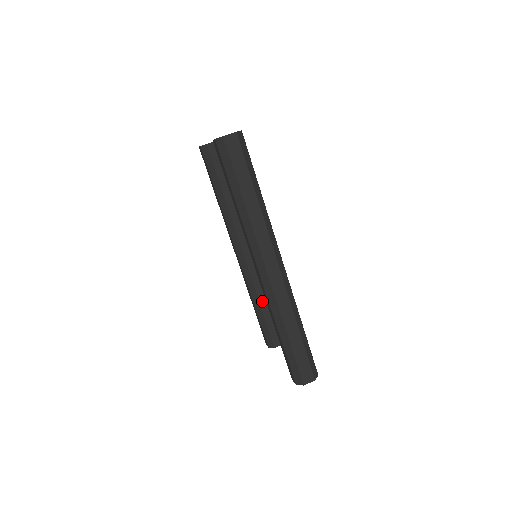
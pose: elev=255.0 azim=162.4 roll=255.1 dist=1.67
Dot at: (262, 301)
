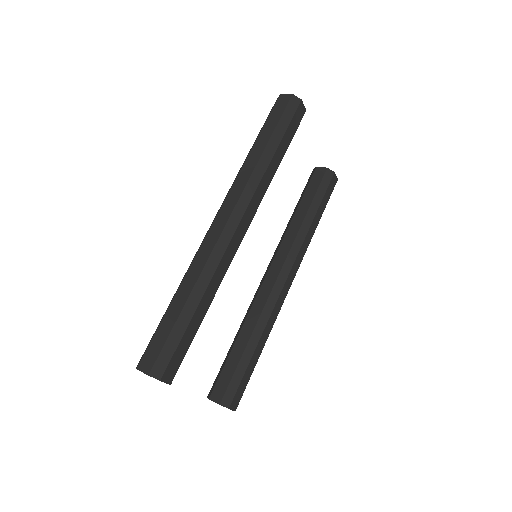
Dot at: (242, 335)
